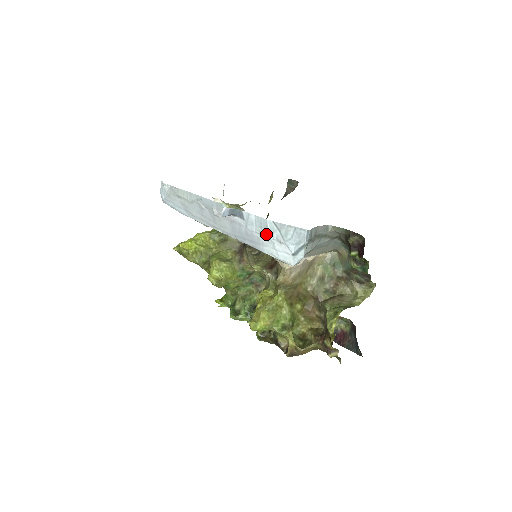
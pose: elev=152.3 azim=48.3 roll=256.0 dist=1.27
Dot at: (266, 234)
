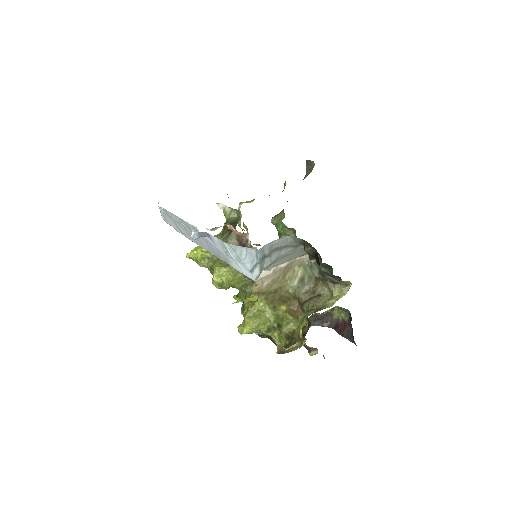
Dot at: (228, 253)
